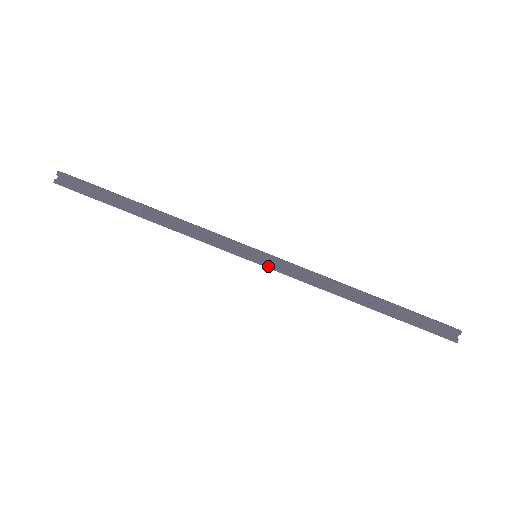
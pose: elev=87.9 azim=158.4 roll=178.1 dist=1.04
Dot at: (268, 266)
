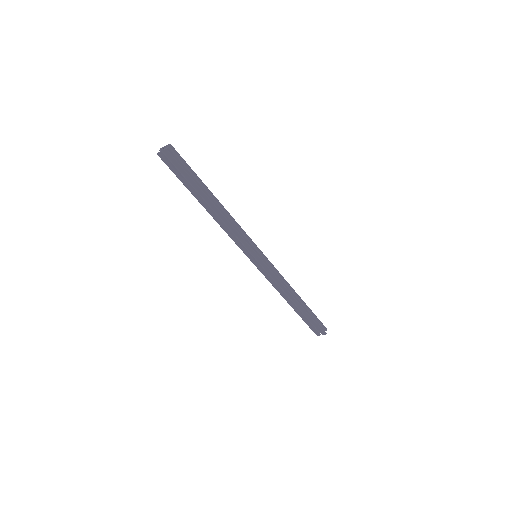
Dot at: (265, 263)
